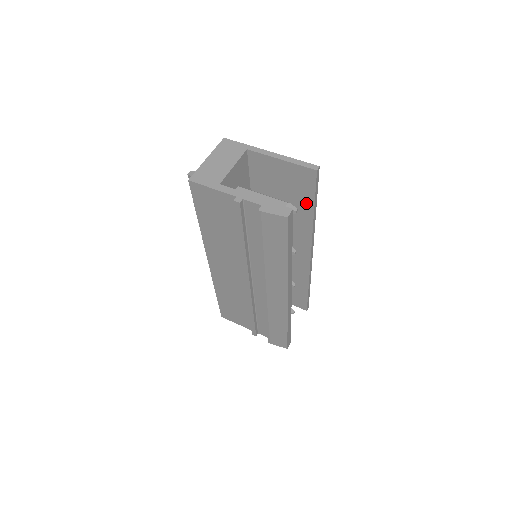
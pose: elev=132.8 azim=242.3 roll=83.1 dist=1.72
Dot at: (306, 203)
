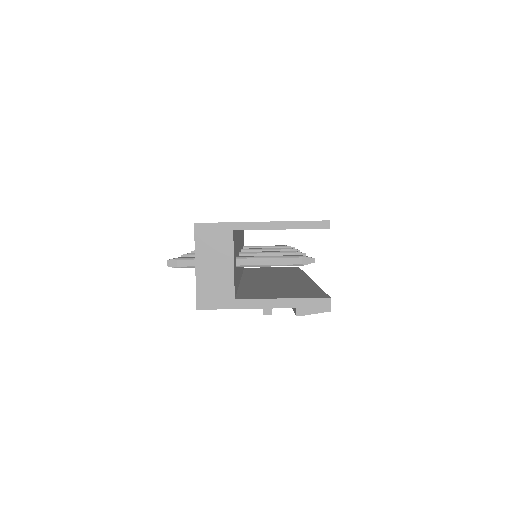
Dot at: occluded
